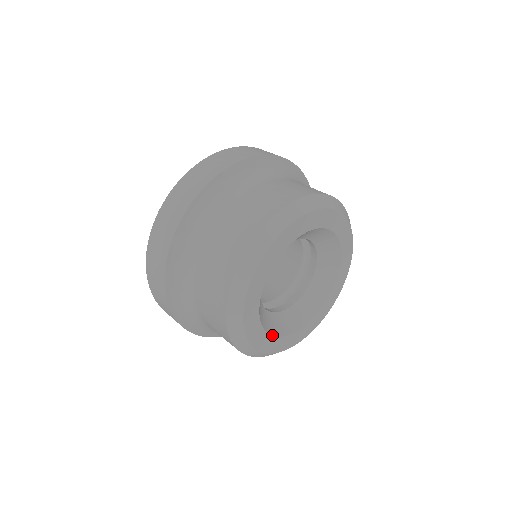
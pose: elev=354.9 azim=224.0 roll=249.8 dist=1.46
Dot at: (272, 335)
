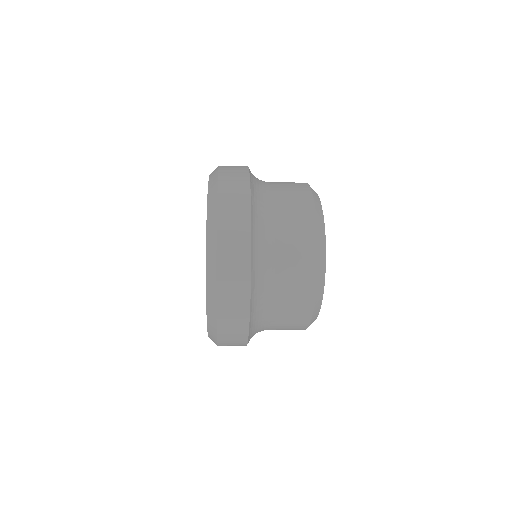
Dot at: occluded
